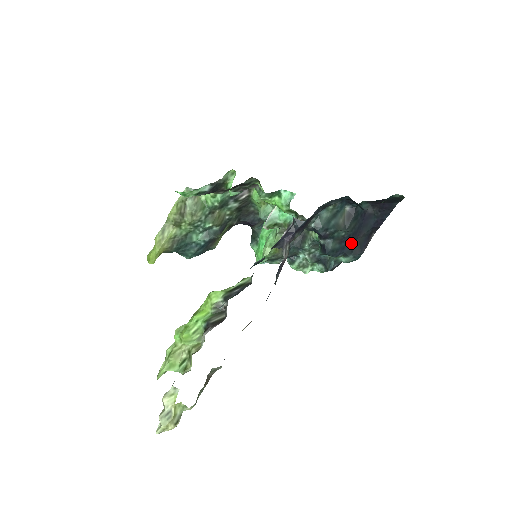
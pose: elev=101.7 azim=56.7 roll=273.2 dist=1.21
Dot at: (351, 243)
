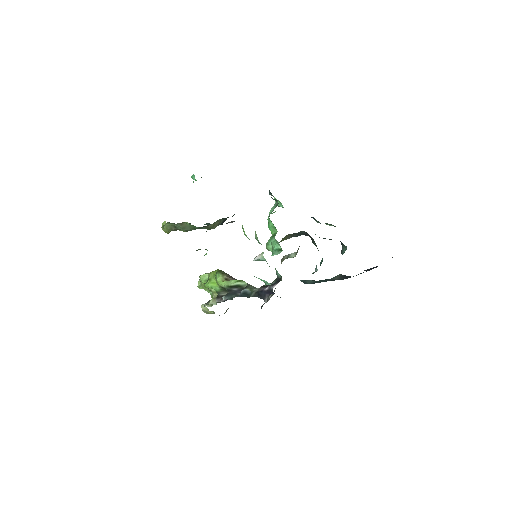
Dot at: occluded
